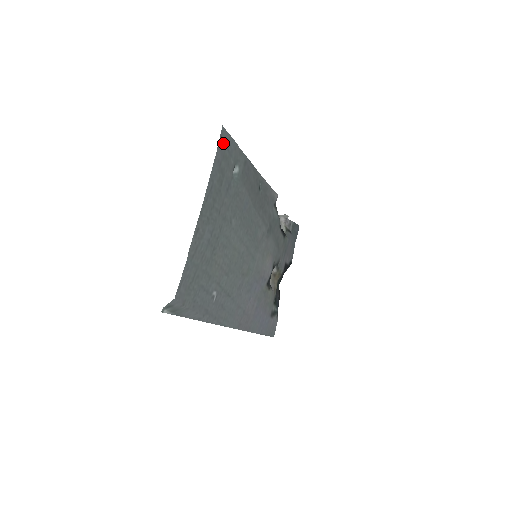
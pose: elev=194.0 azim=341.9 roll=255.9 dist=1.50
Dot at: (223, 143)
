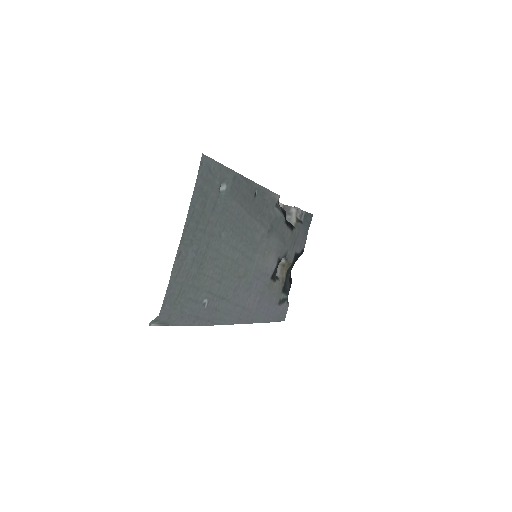
Dot at: (204, 169)
